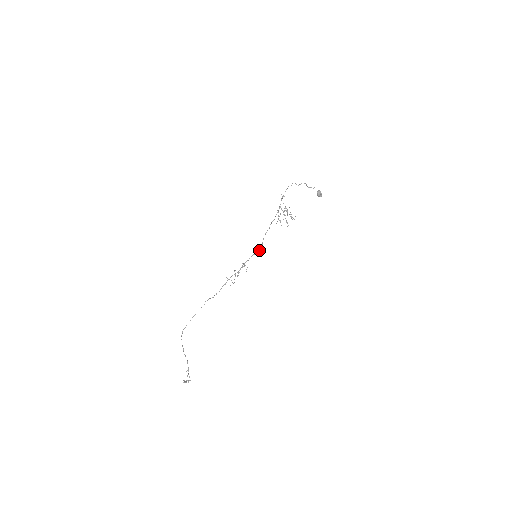
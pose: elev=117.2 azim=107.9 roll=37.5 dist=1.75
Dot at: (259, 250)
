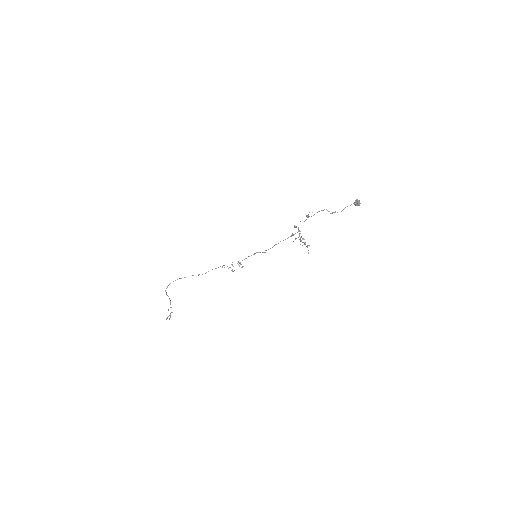
Dot at: occluded
